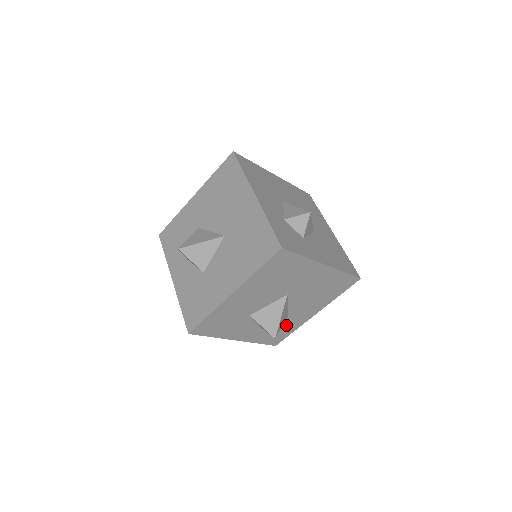
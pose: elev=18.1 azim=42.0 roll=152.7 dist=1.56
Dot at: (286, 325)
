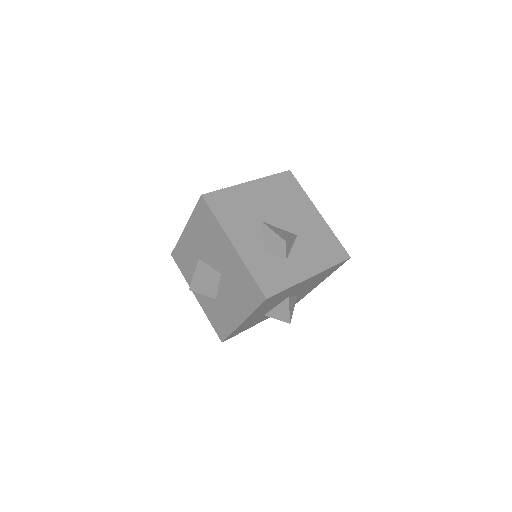
Dot at: (299, 297)
